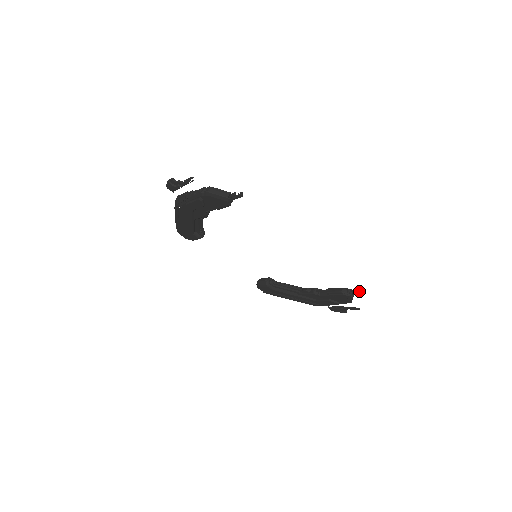
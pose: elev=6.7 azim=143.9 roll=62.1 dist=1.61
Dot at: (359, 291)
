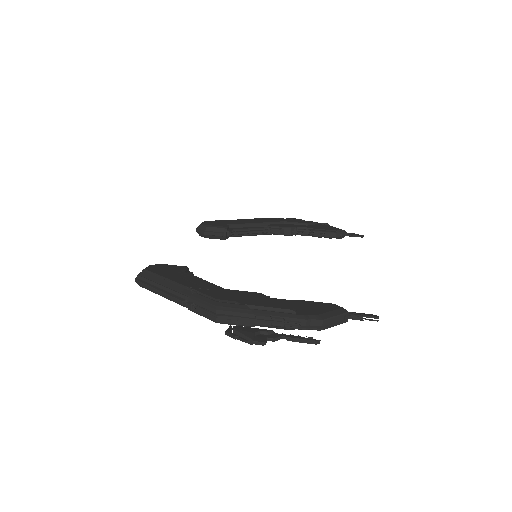
Dot at: occluded
